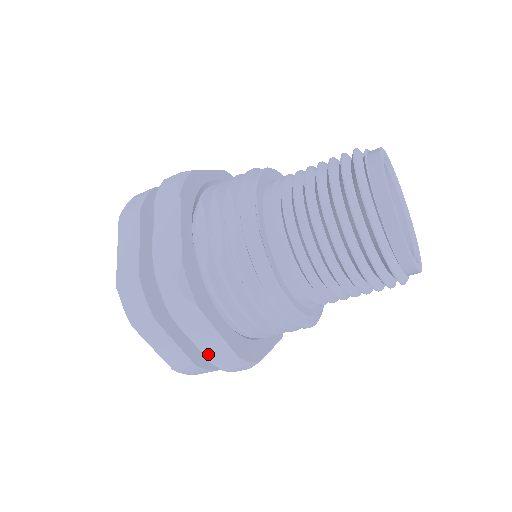
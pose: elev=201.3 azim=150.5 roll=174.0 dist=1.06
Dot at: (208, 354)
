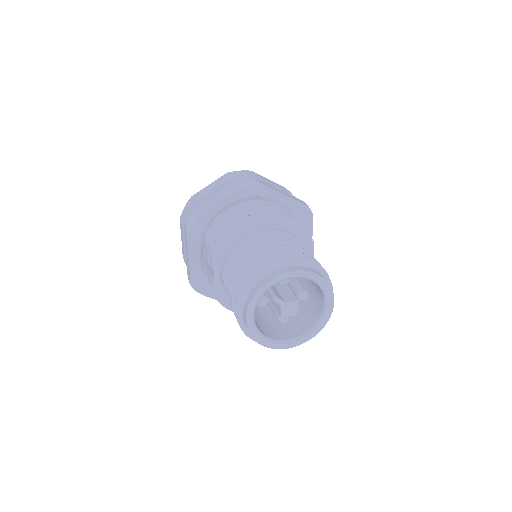
Dot at: occluded
